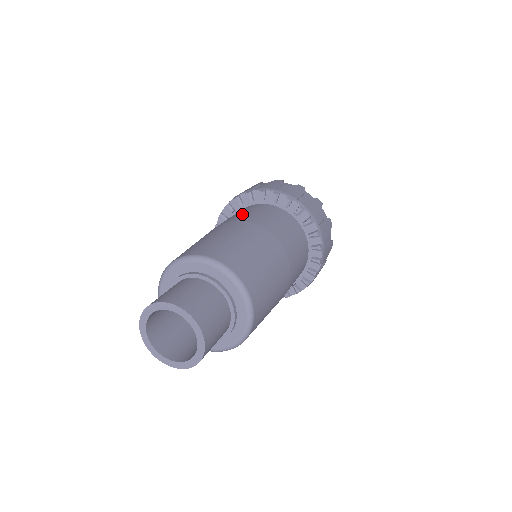
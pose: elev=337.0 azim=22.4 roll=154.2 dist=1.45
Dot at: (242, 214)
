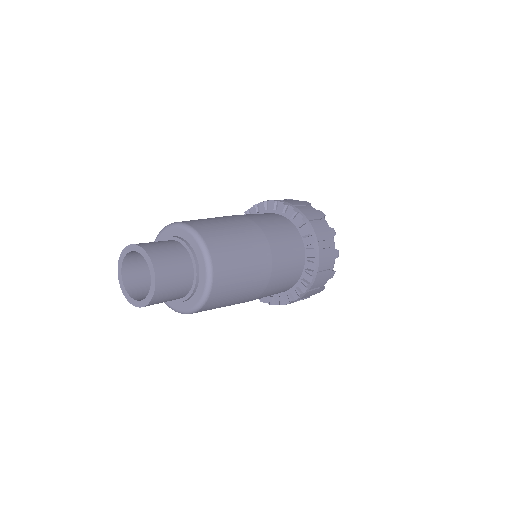
Dot at: occluded
